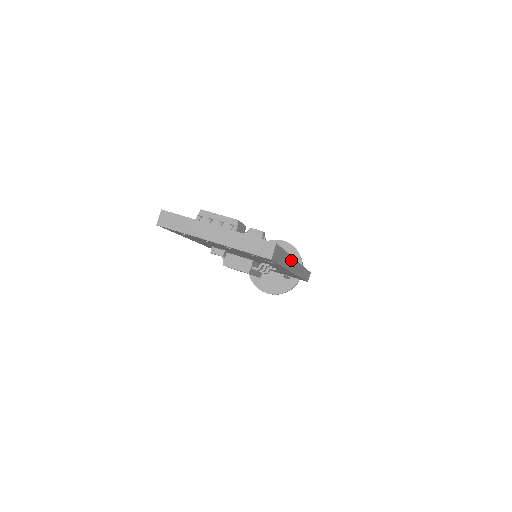
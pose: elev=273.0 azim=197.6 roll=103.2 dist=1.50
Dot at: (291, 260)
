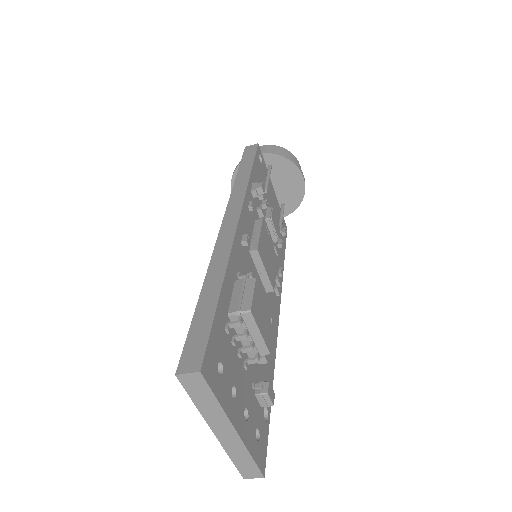
Dot at: occluded
